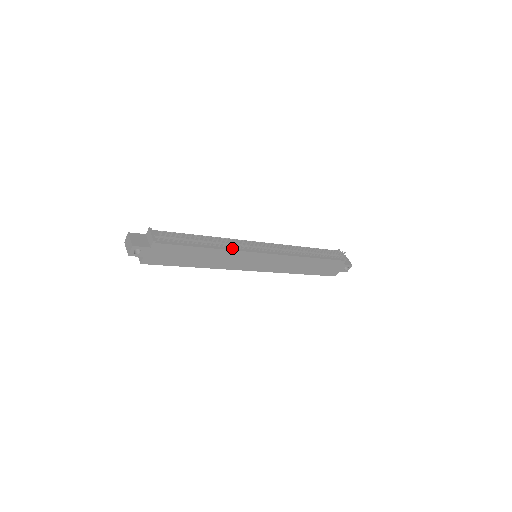
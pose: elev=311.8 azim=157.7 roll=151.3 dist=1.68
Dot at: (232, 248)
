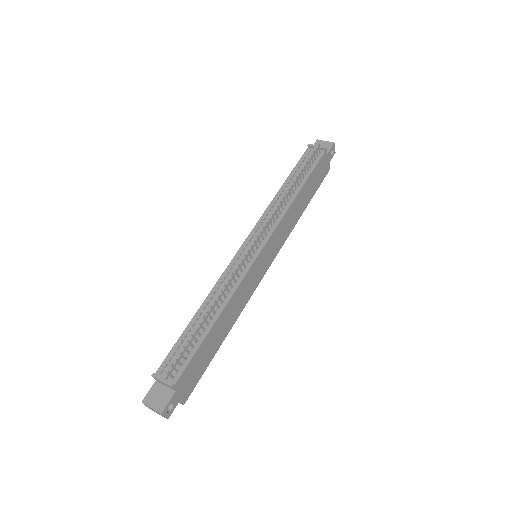
Dot at: (233, 287)
